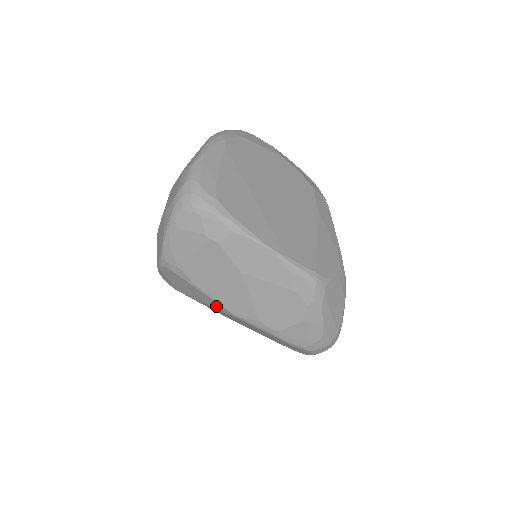
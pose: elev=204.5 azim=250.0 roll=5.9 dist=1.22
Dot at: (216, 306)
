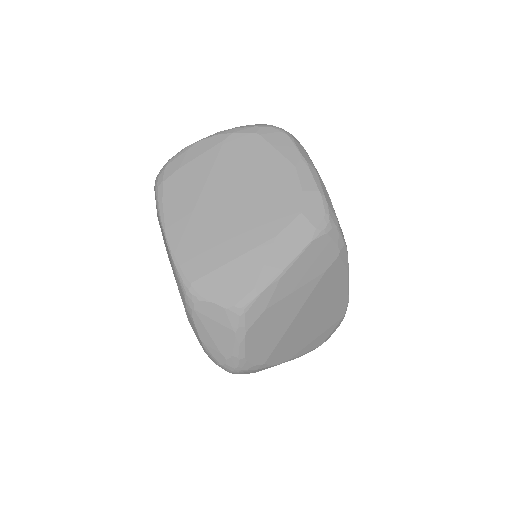
Dot at: occluded
